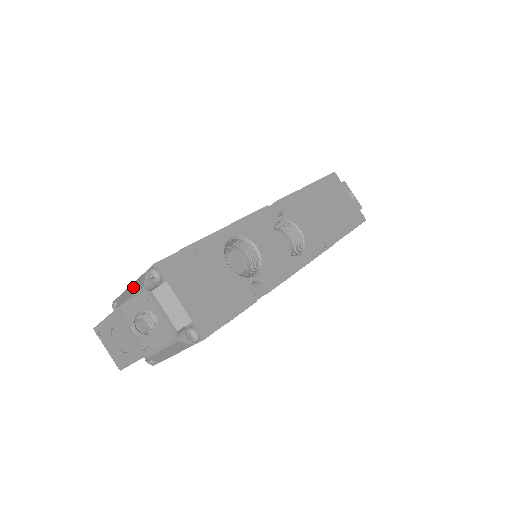
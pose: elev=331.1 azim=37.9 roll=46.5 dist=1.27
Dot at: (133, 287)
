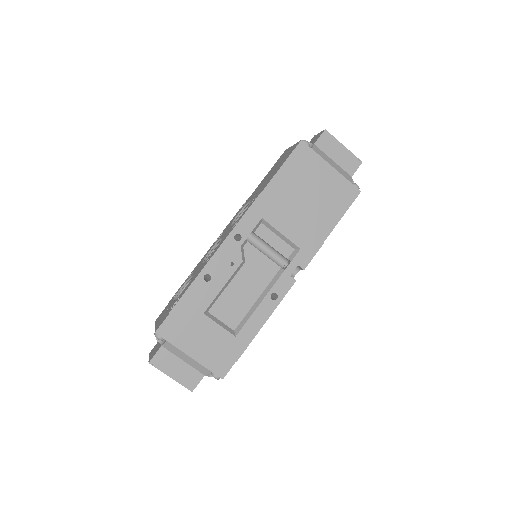
Dot at: (192, 362)
